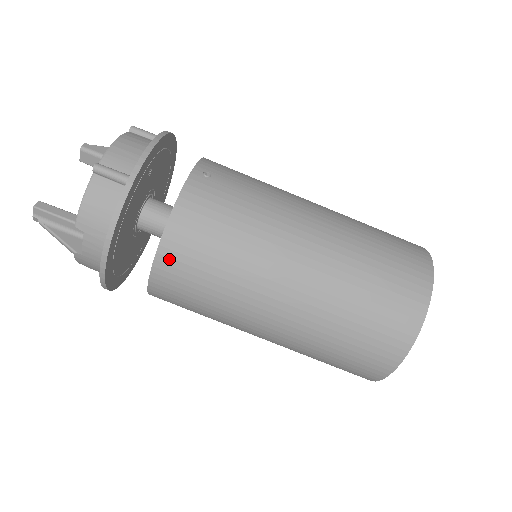
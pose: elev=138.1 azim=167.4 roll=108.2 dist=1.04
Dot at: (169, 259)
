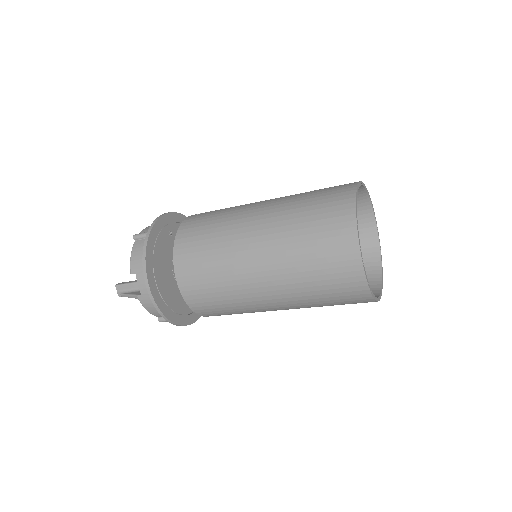
Dot at: (181, 261)
